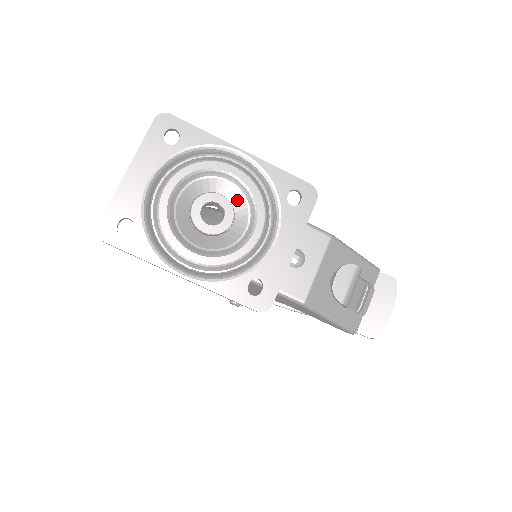
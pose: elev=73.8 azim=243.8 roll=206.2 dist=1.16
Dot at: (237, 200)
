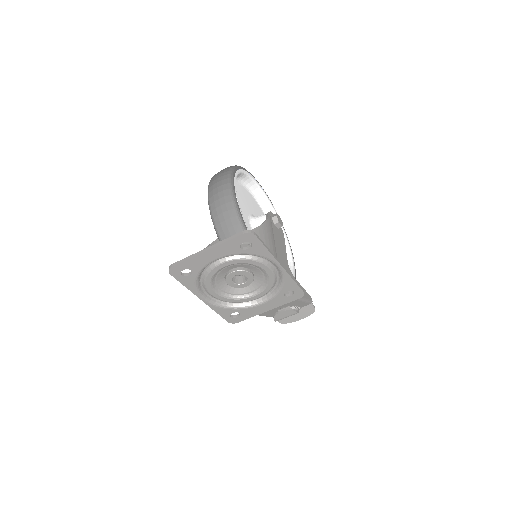
Dot at: (259, 278)
